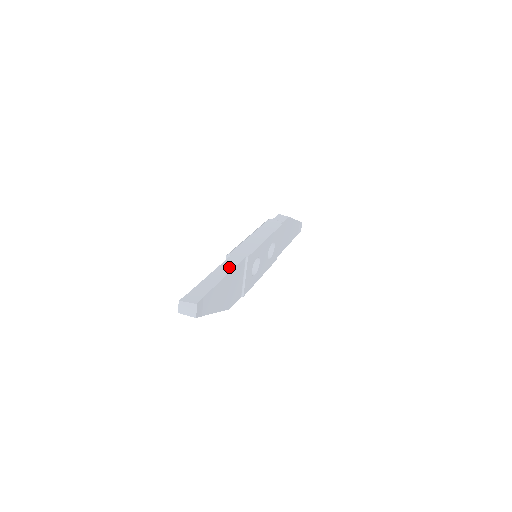
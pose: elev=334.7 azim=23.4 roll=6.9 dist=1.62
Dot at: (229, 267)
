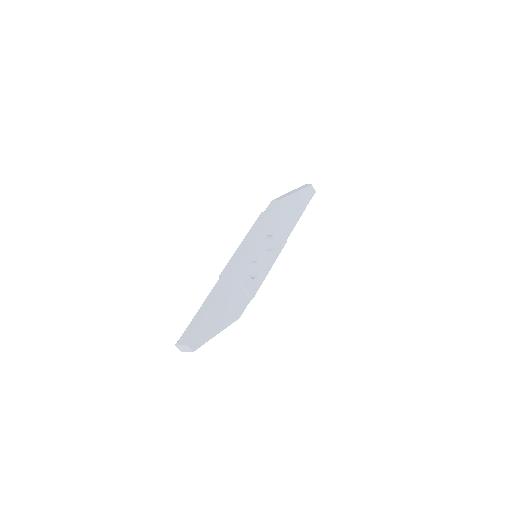
Dot at: (216, 293)
